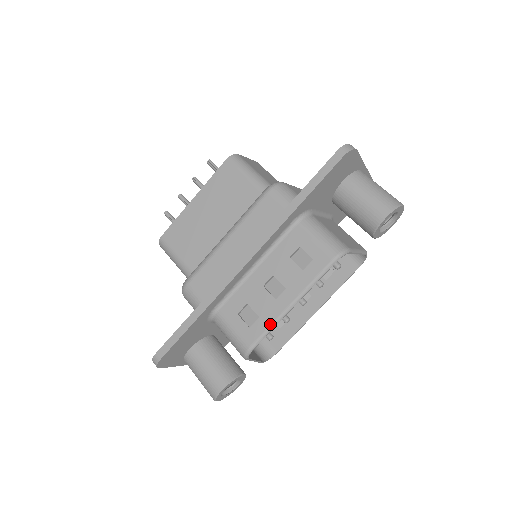
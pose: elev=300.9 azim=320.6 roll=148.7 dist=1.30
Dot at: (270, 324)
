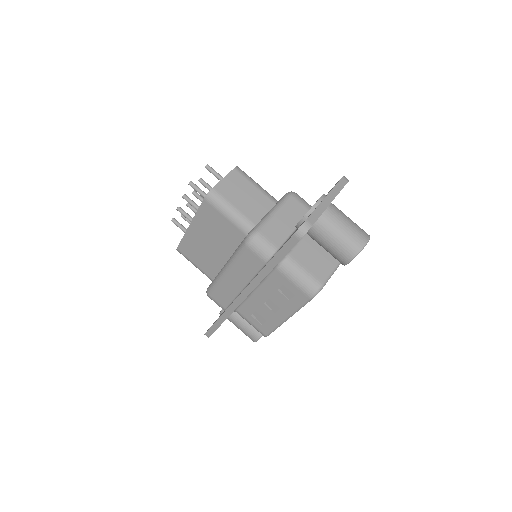
Dot at: (275, 326)
